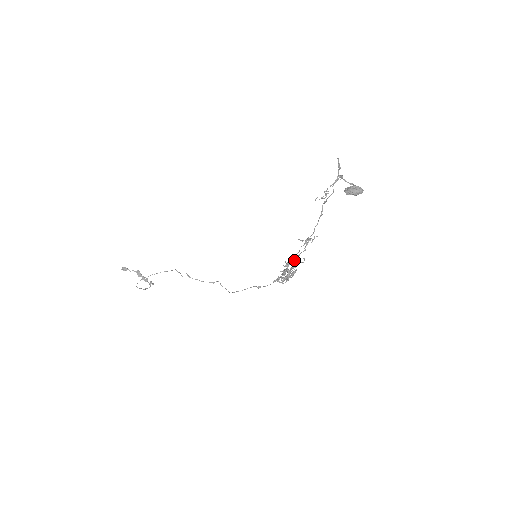
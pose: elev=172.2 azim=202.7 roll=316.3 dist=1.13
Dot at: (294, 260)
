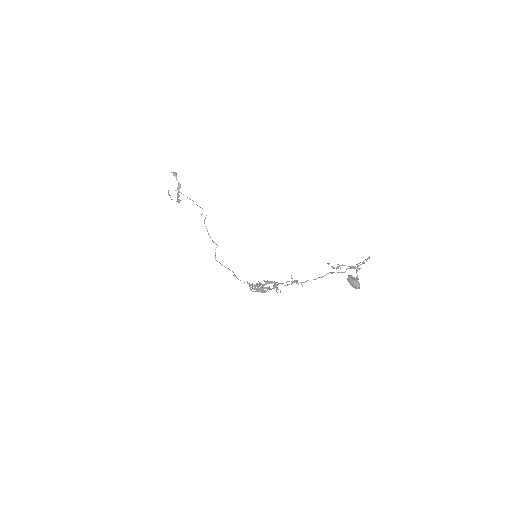
Dot at: (274, 284)
